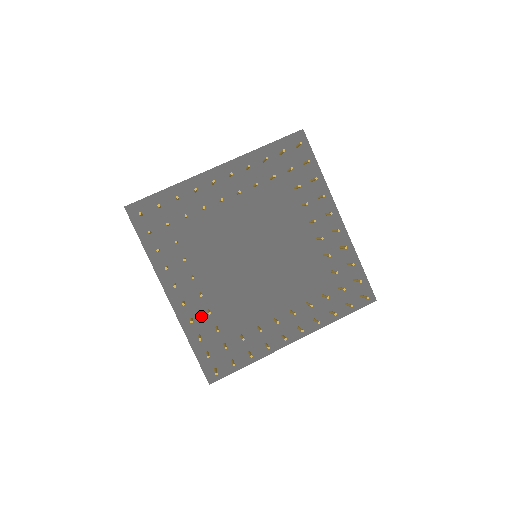
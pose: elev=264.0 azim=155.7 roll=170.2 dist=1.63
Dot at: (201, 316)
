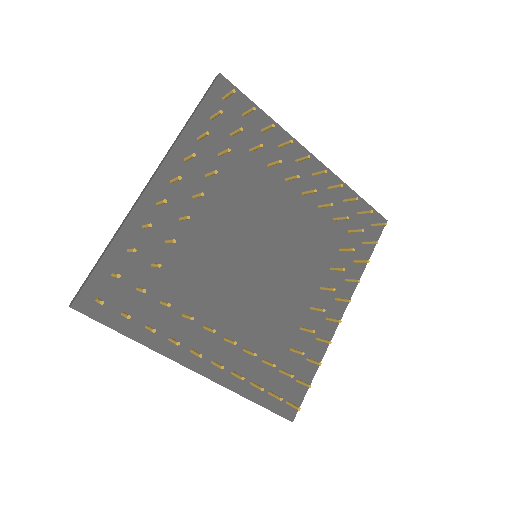
Dot at: (154, 237)
